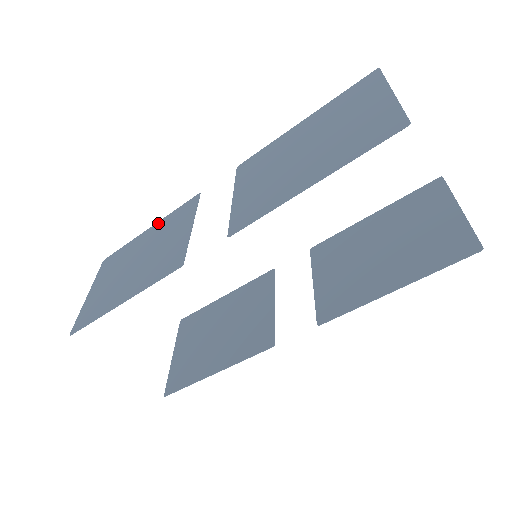
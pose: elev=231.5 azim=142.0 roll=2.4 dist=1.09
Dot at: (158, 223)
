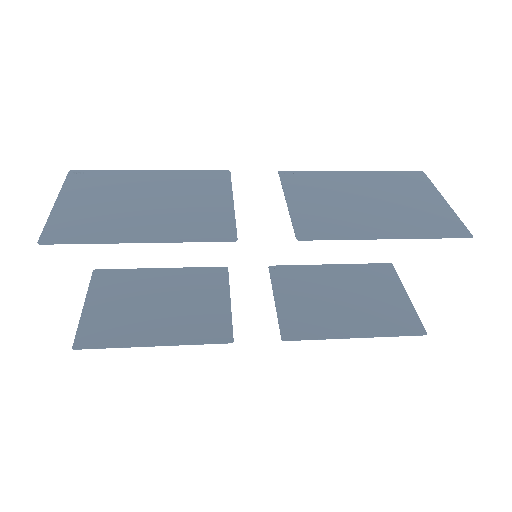
Dot at: (168, 172)
